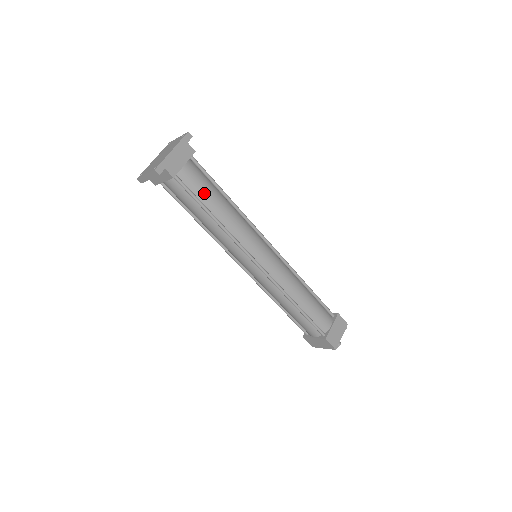
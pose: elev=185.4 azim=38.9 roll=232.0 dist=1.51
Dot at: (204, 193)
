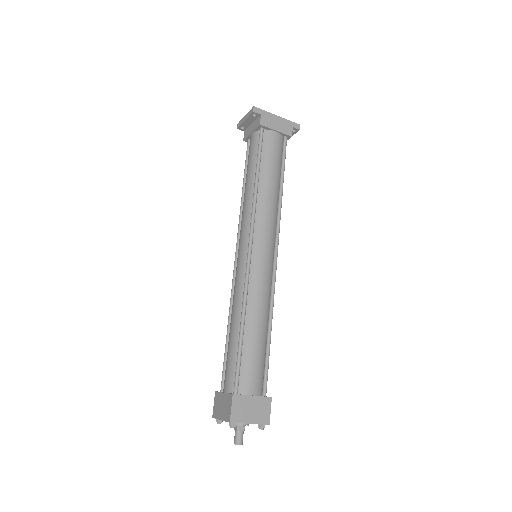
Dot at: (269, 159)
